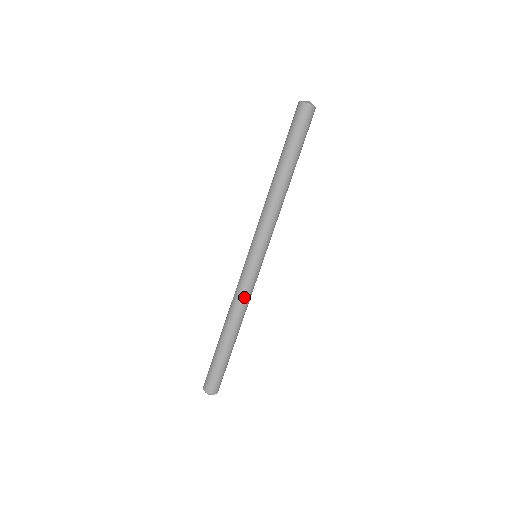
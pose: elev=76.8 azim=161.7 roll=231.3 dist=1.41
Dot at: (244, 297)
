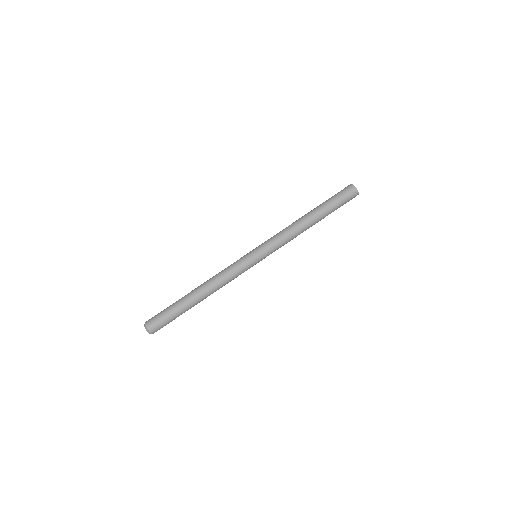
Dot at: (225, 271)
